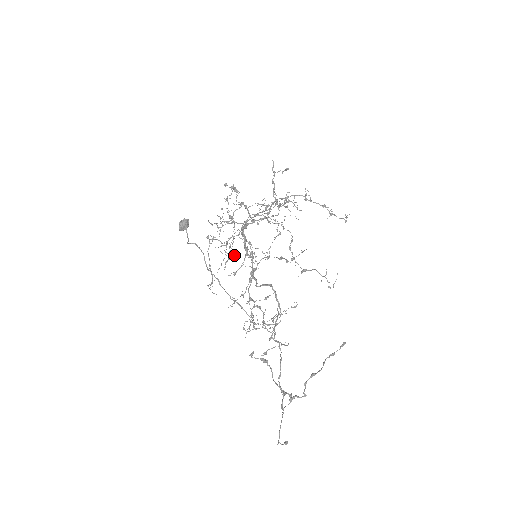
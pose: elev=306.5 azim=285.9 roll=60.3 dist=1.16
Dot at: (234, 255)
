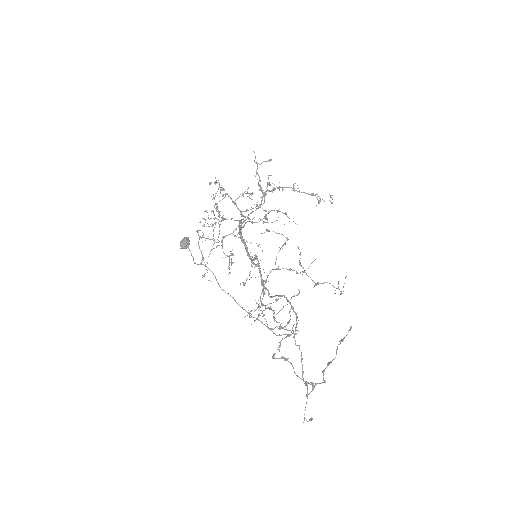
Dot at: (233, 255)
